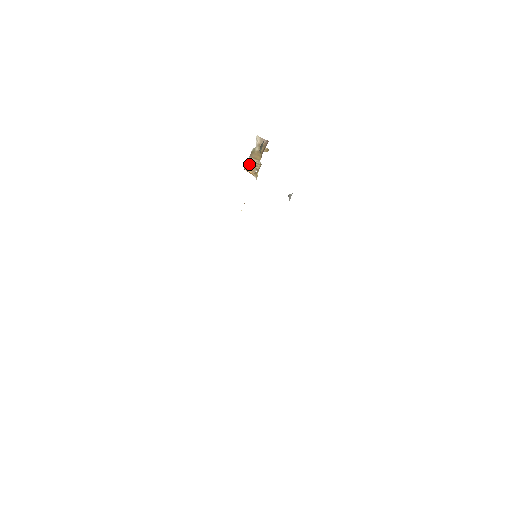
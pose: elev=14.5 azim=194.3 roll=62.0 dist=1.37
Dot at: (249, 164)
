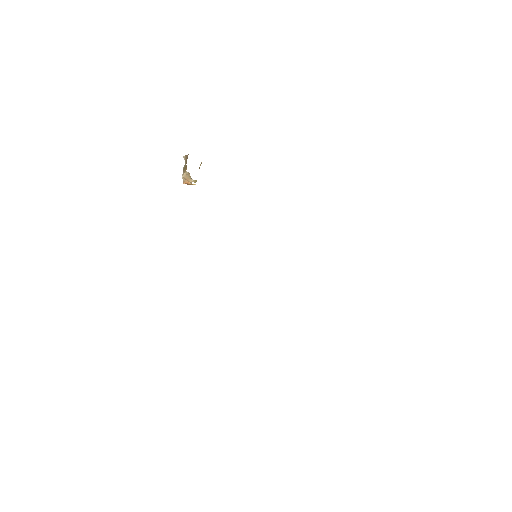
Dot at: (184, 178)
